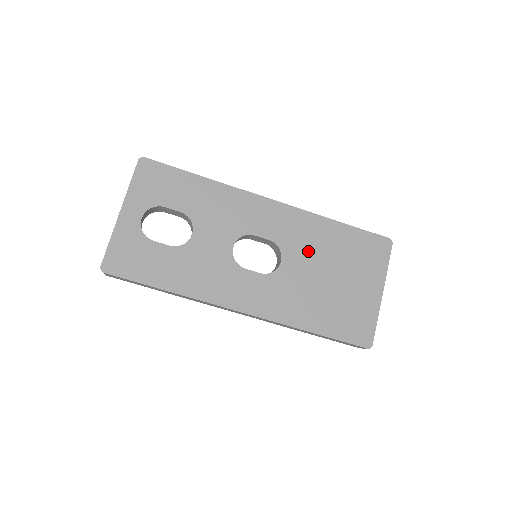
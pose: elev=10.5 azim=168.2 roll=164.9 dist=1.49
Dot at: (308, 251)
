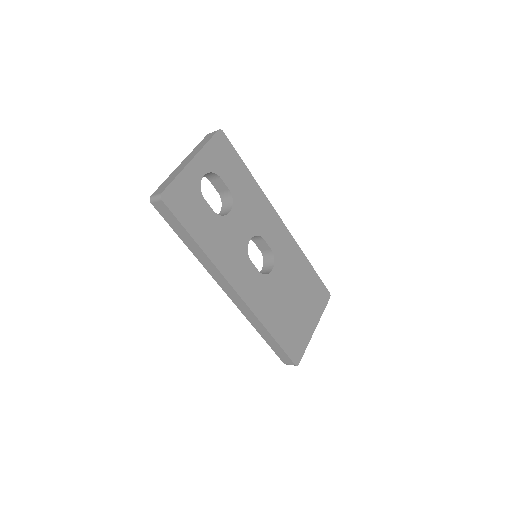
Dot at: (289, 273)
